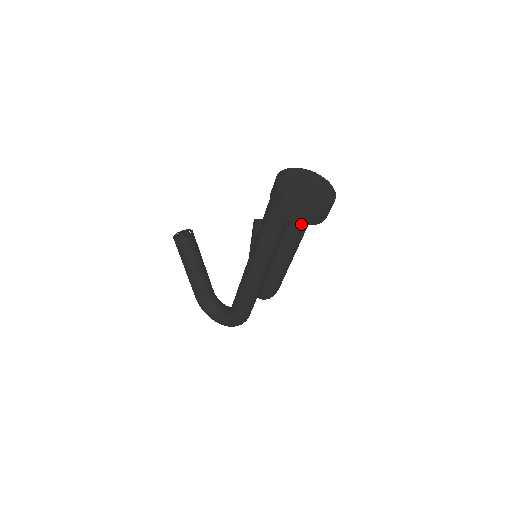
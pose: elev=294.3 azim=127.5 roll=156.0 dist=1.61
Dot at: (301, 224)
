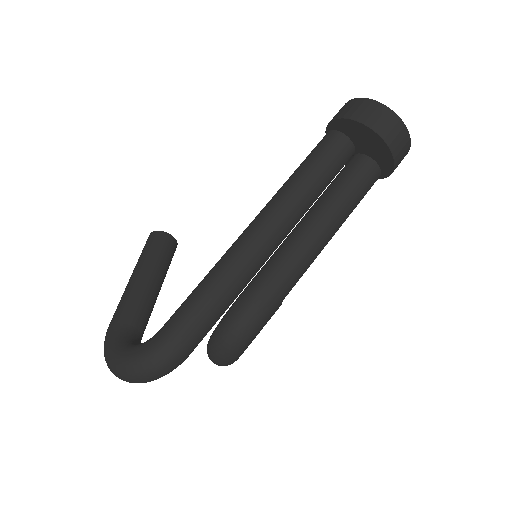
Dot at: (364, 124)
